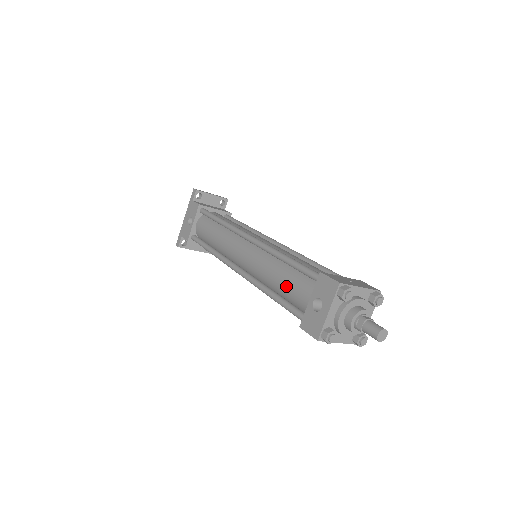
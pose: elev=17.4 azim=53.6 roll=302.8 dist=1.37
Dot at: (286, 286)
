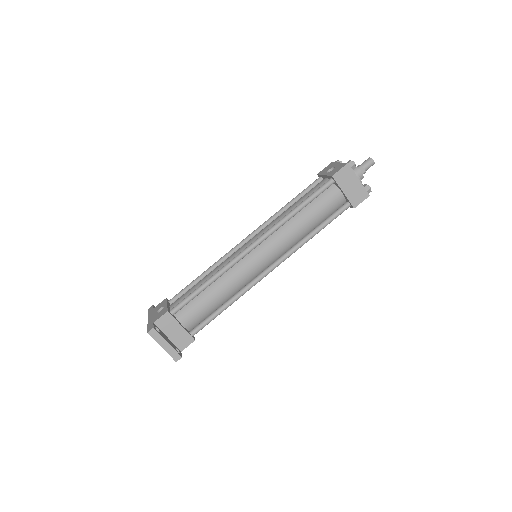
Dot at: (303, 198)
